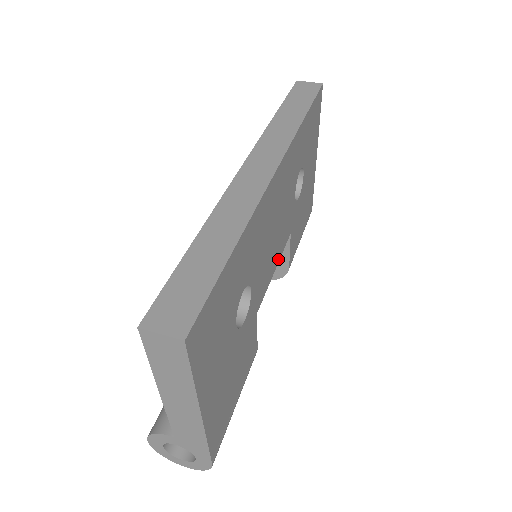
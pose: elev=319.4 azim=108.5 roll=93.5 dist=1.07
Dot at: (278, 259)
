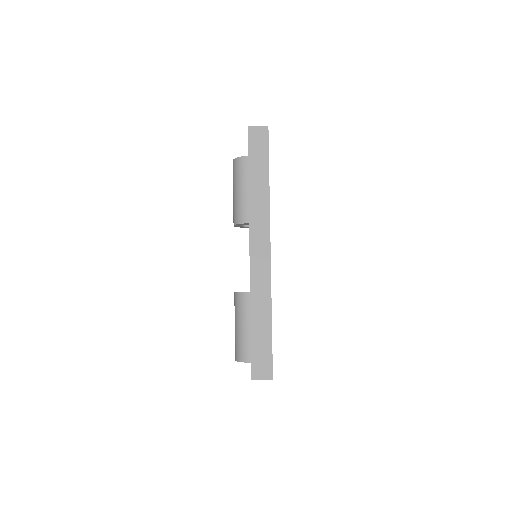
Dot at: occluded
